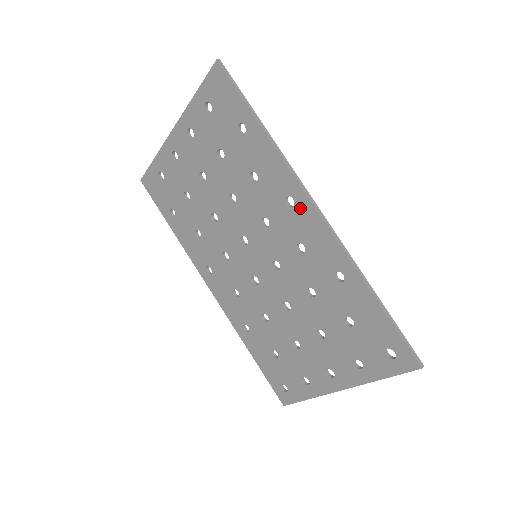
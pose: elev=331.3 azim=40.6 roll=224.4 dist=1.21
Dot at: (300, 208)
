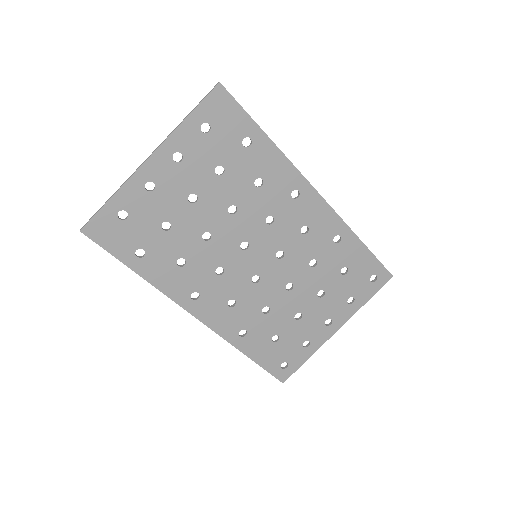
Dot at: (305, 197)
